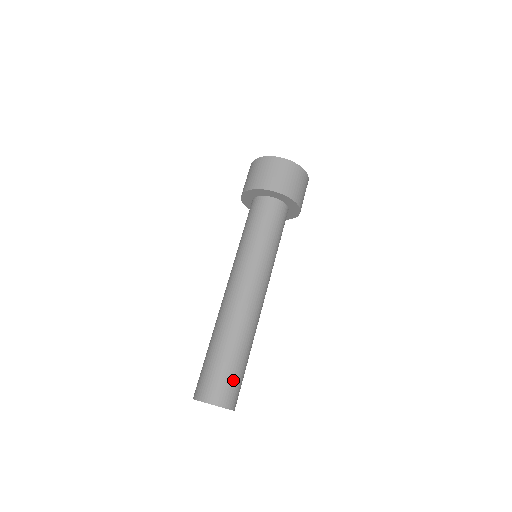
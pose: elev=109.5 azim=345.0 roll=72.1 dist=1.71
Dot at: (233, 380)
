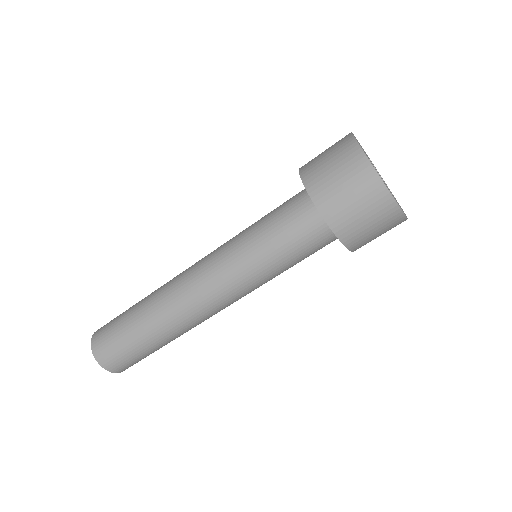
Dot at: (129, 356)
